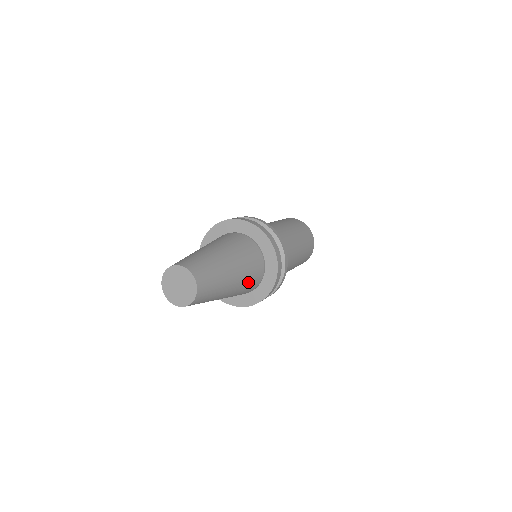
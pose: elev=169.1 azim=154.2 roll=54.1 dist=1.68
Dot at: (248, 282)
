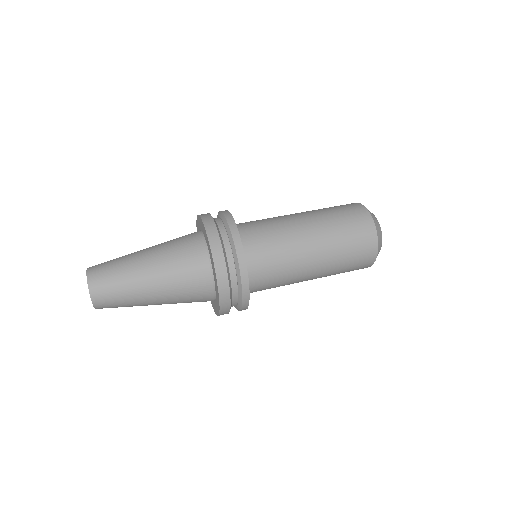
Dot at: (186, 299)
